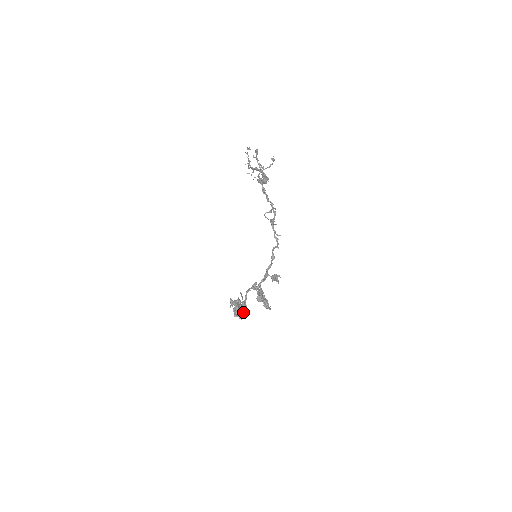
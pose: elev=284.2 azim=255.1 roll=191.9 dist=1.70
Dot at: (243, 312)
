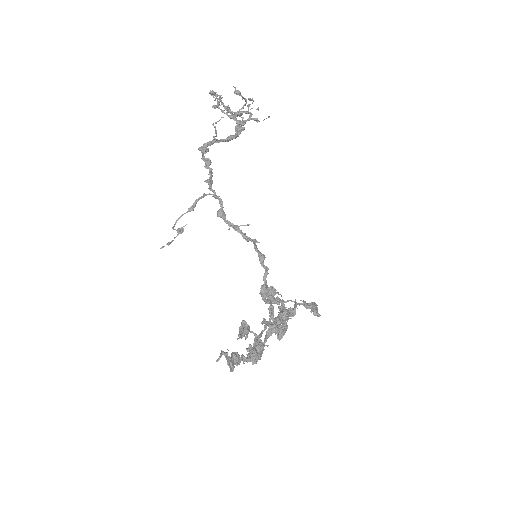
Dot at: (252, 354)
